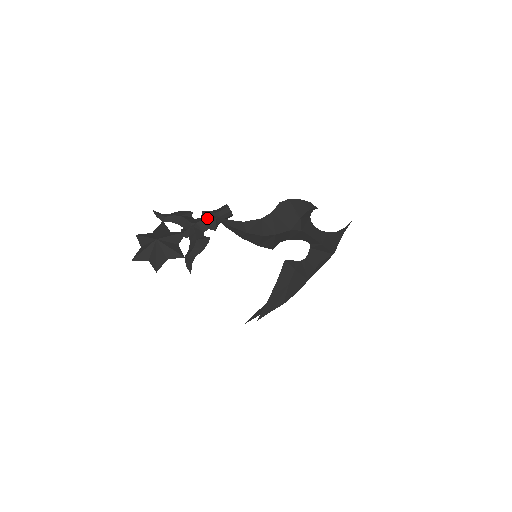
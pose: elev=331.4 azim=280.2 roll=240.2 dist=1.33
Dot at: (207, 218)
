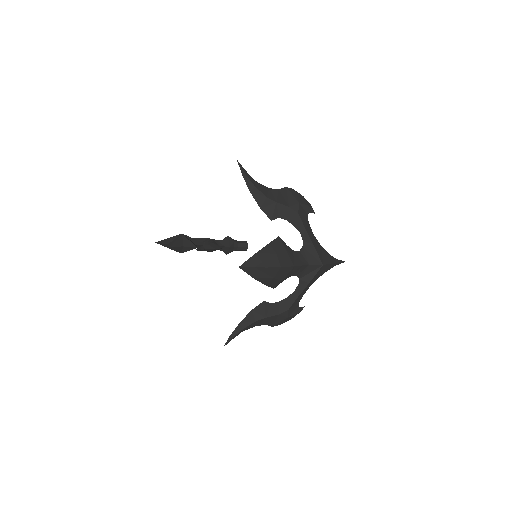
Dot at: (227, 238)
